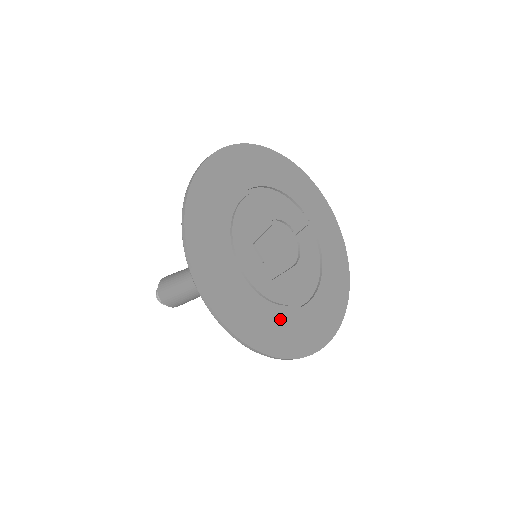
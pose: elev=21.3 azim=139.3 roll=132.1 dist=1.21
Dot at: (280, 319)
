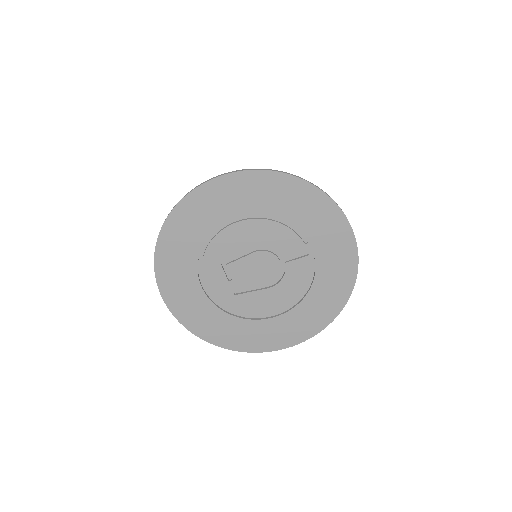
Dot at: (231, 323)
